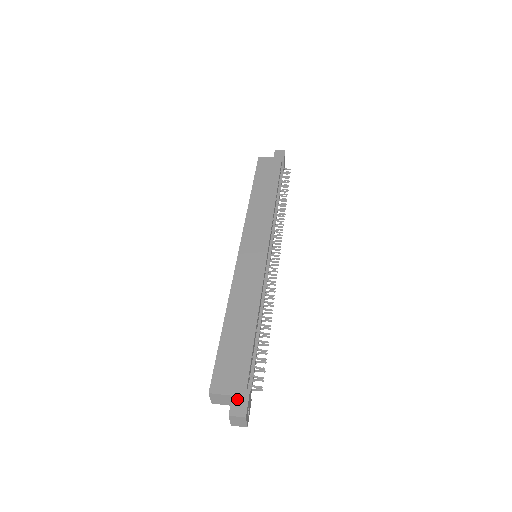
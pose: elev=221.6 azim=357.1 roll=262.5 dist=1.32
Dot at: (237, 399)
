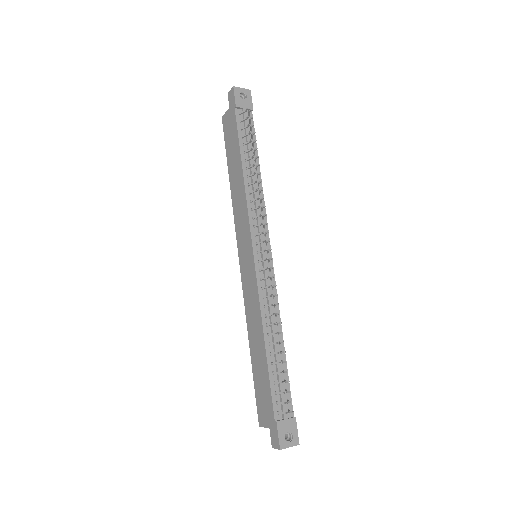
Dot at: (272, 432)
